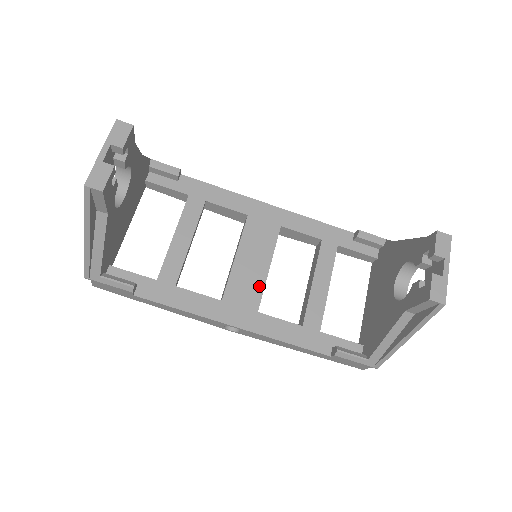
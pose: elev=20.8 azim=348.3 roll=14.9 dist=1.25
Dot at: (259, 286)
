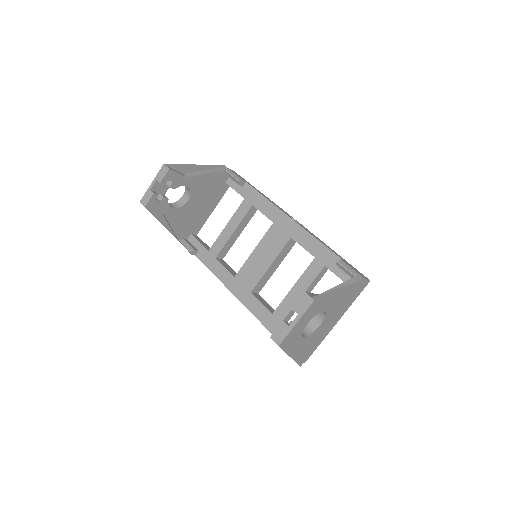
Dot at: (258, 276)
